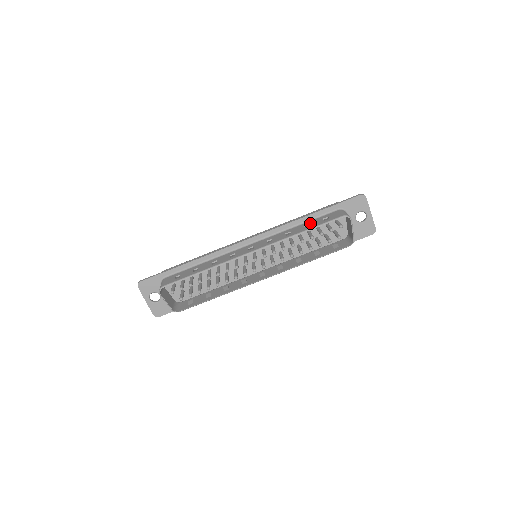
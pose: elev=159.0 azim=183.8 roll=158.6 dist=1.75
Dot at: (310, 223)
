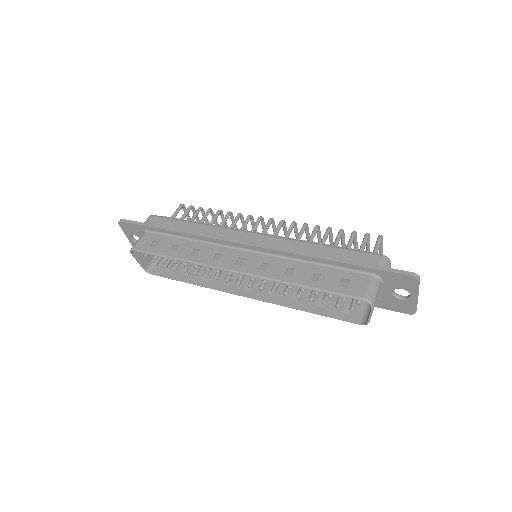
Dot at: (323, 273)
